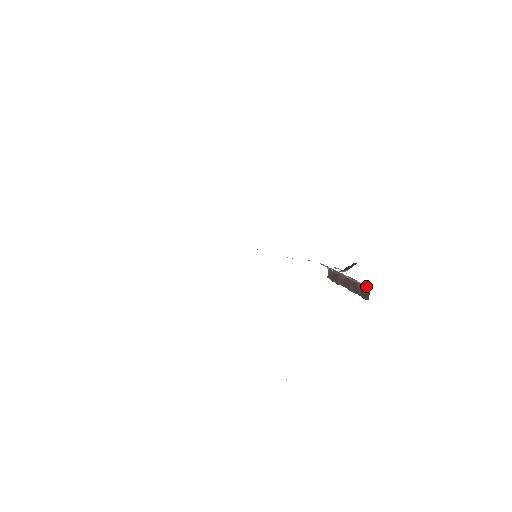
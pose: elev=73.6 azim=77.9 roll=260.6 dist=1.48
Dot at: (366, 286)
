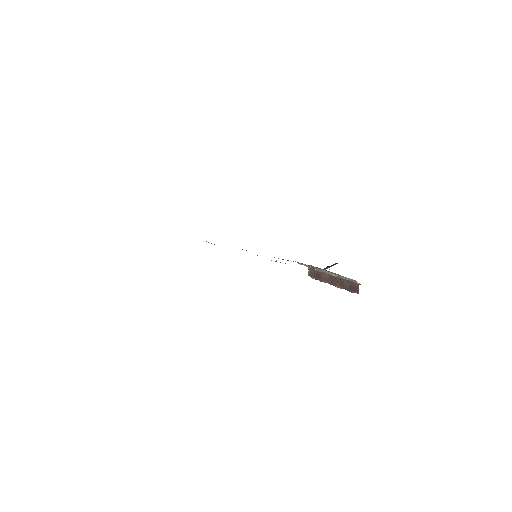
Dot at: (355, 282)
